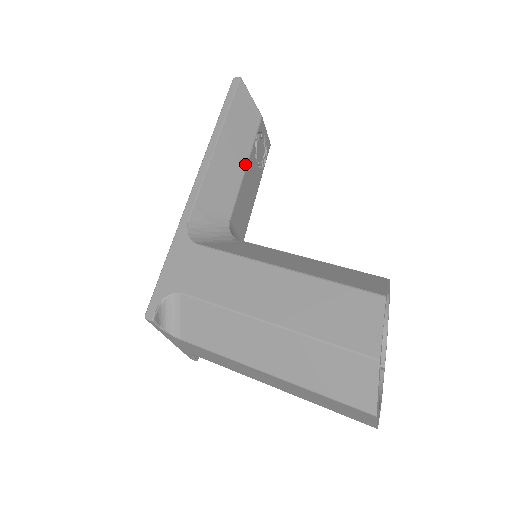
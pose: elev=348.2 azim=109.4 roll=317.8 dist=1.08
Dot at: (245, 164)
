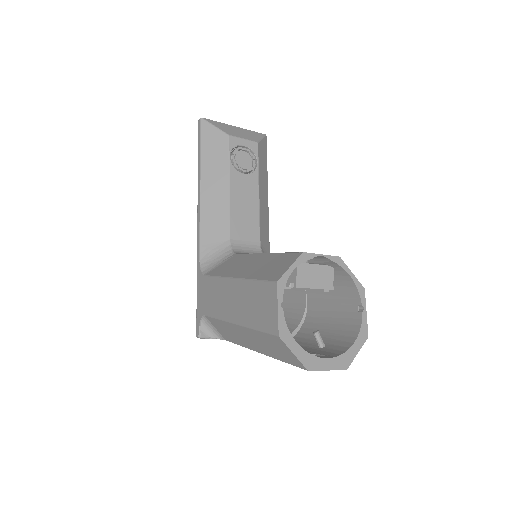
Dot at: (227, 187)
